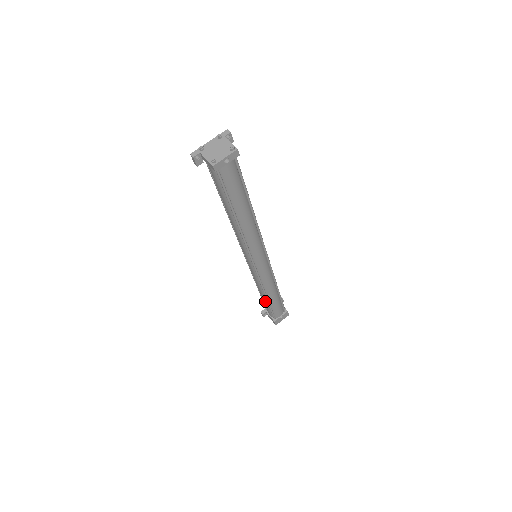
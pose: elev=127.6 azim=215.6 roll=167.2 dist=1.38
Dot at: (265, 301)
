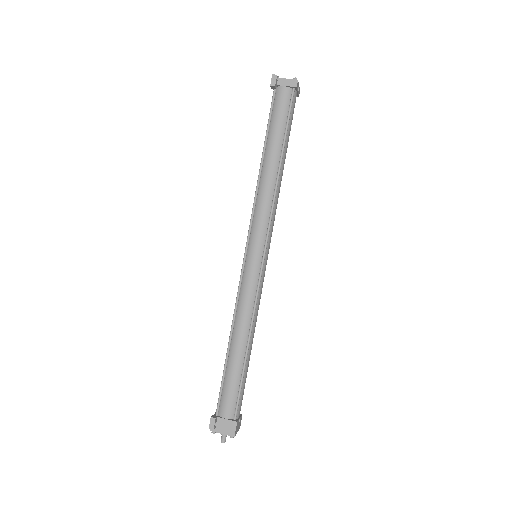
Dot at: (238, 363)
